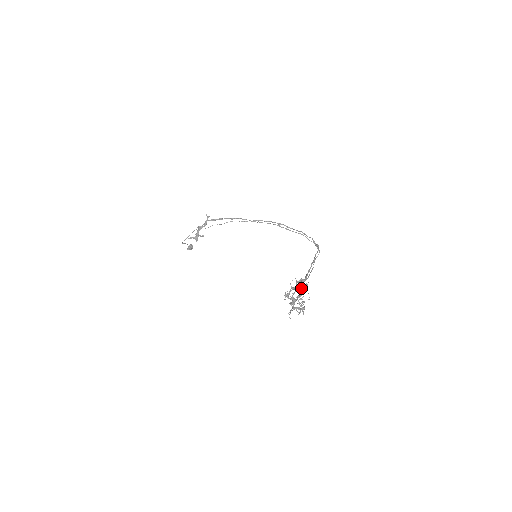
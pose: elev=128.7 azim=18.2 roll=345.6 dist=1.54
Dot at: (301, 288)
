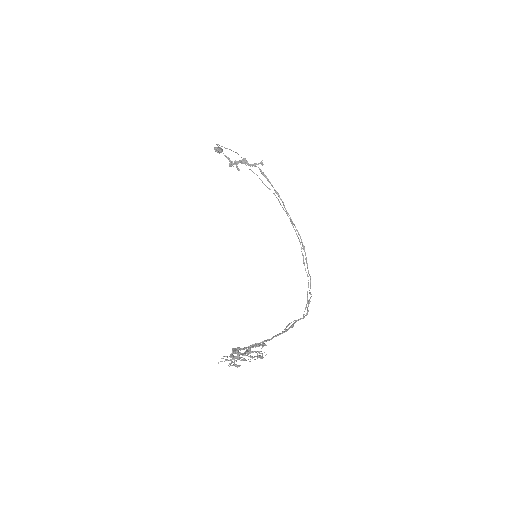
Dot at: (255, 345)
